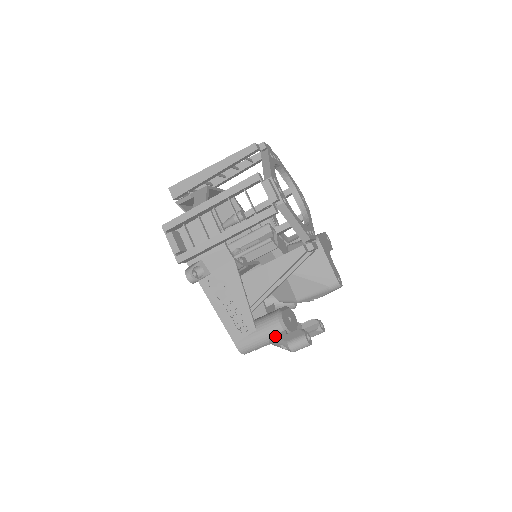
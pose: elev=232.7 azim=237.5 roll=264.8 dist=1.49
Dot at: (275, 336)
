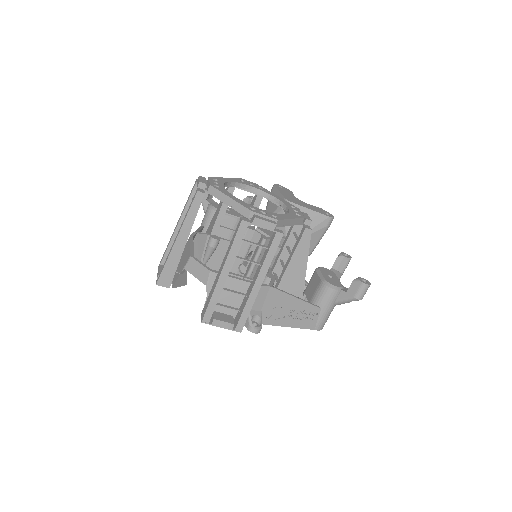
Dot at: (339, 300)
